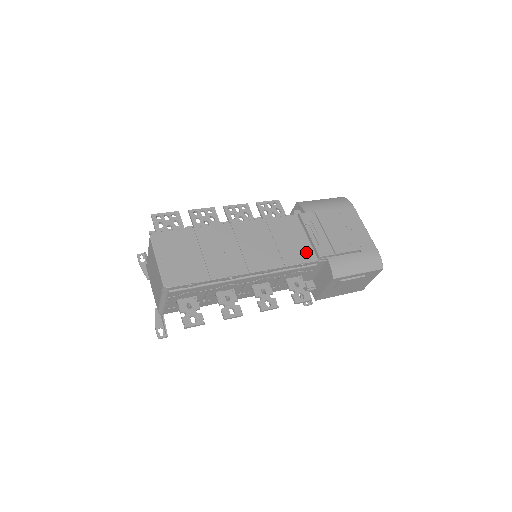
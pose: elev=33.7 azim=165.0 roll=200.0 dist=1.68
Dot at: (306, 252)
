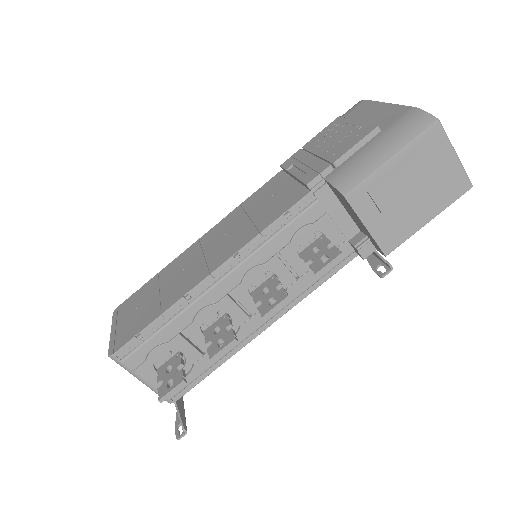
Dot at: (291, 196)
